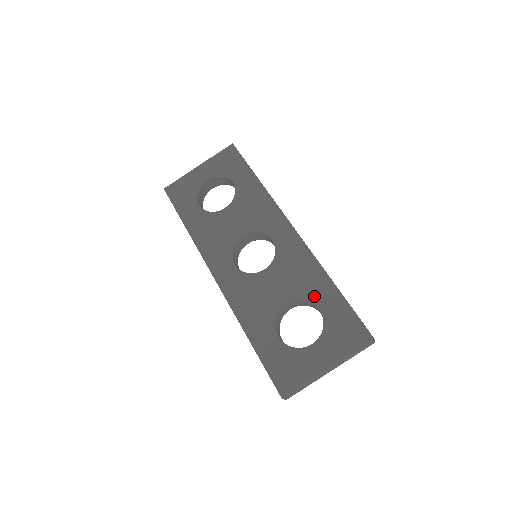
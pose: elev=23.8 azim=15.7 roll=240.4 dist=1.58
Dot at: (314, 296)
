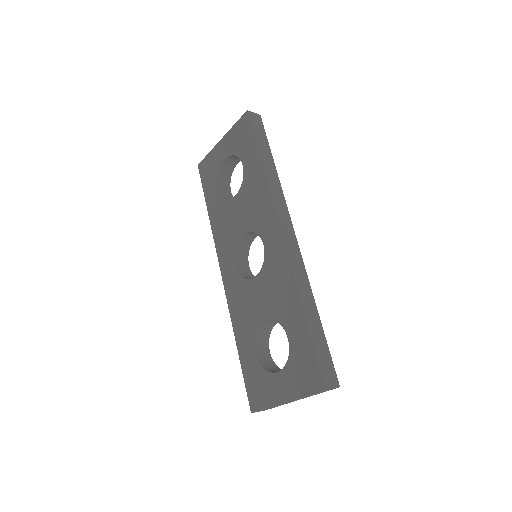
Dot at: (286, 321)
